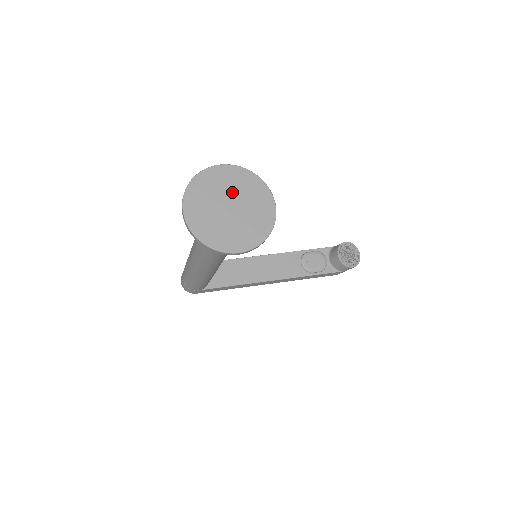
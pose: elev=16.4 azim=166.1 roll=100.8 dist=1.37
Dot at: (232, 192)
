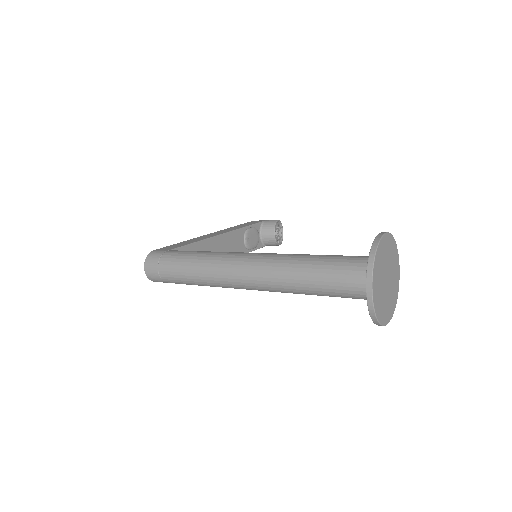
Dot at: (388, 263)
